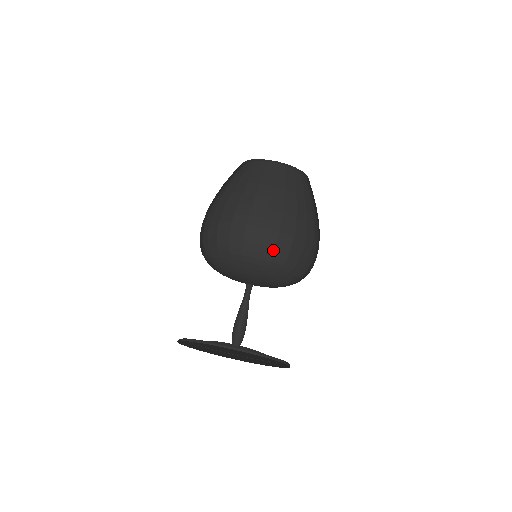
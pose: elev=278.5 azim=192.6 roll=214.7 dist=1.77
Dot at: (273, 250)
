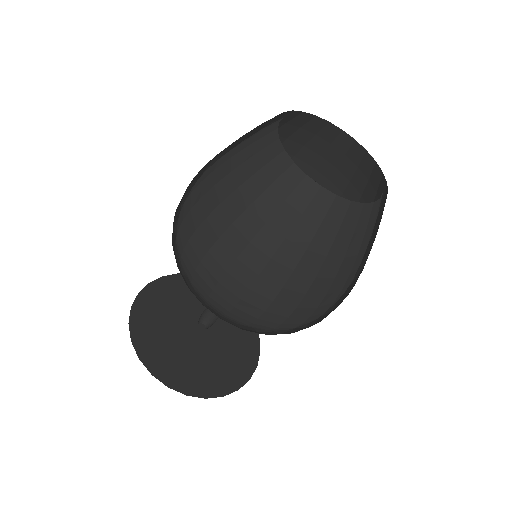
Dot at: (290, 328)
